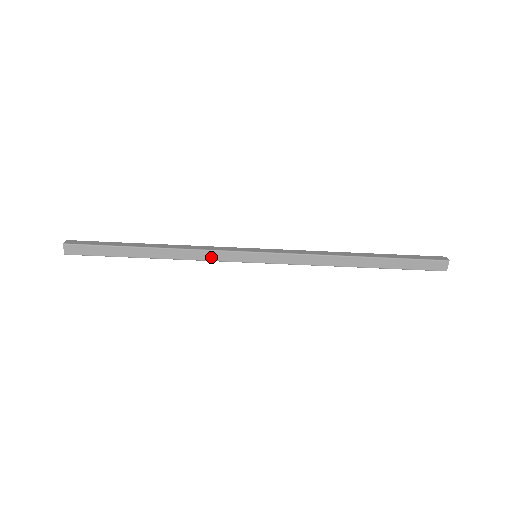
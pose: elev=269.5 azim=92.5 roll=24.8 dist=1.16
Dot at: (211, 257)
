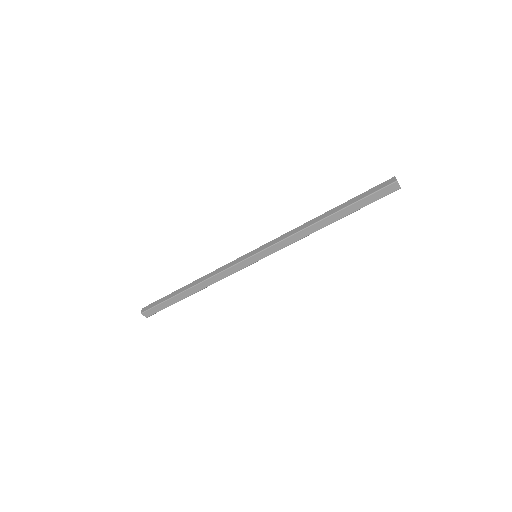
Dot at: (228, 273)
